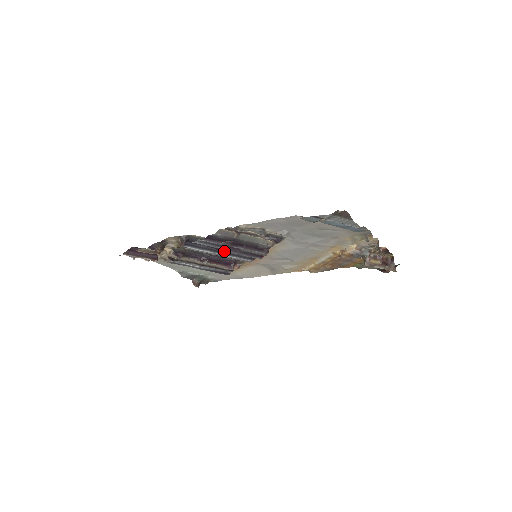
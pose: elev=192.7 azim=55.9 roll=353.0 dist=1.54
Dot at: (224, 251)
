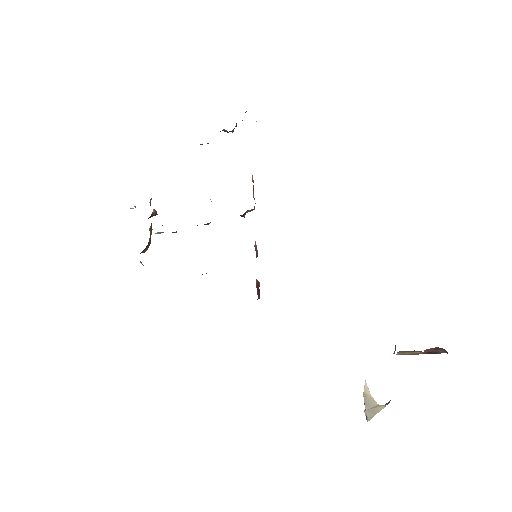
Dot at: occluded
